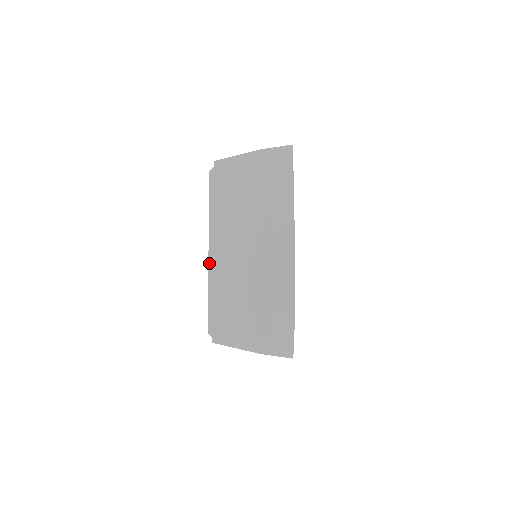
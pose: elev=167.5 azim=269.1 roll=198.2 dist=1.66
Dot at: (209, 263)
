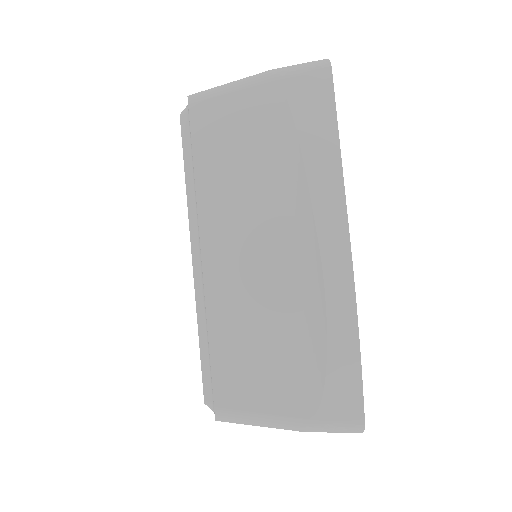
Dot at: (195, 280)
